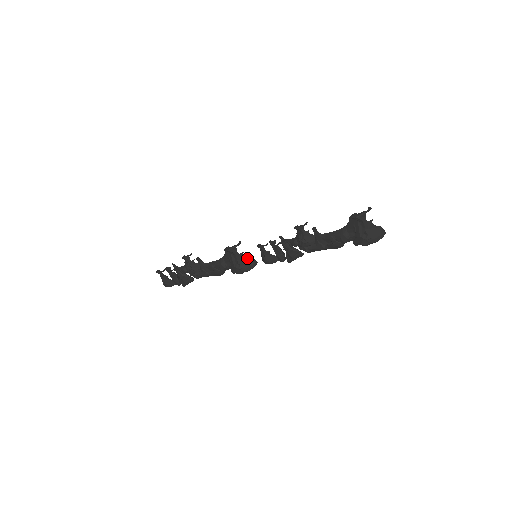
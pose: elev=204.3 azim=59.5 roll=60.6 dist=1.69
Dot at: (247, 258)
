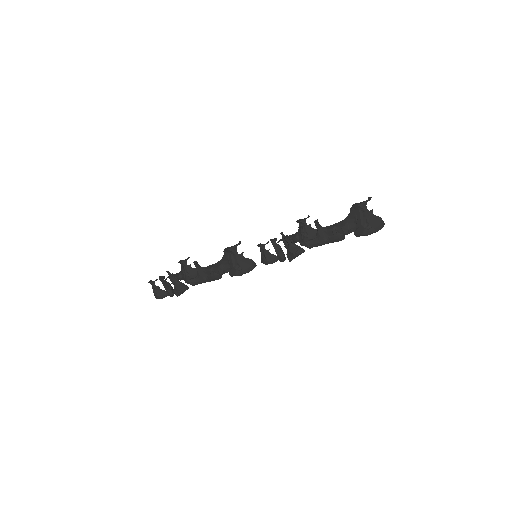
Dot at: (247, 259)
